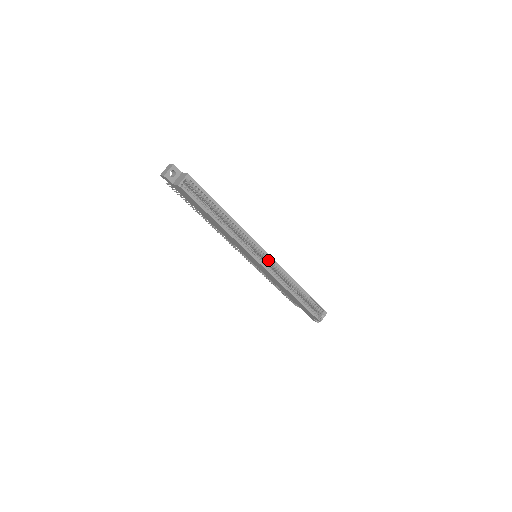
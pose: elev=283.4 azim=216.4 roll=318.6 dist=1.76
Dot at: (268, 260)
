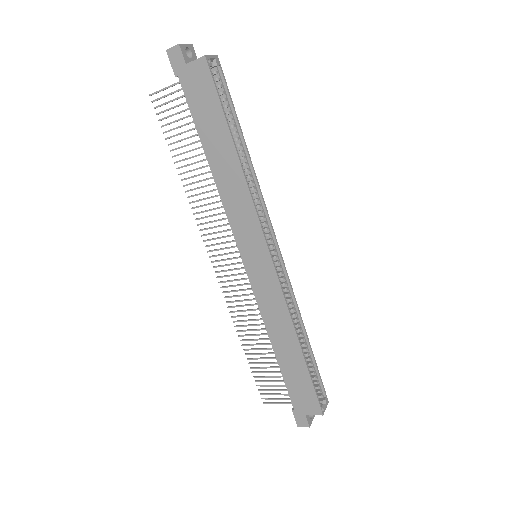
Dot at: (277, 262)
